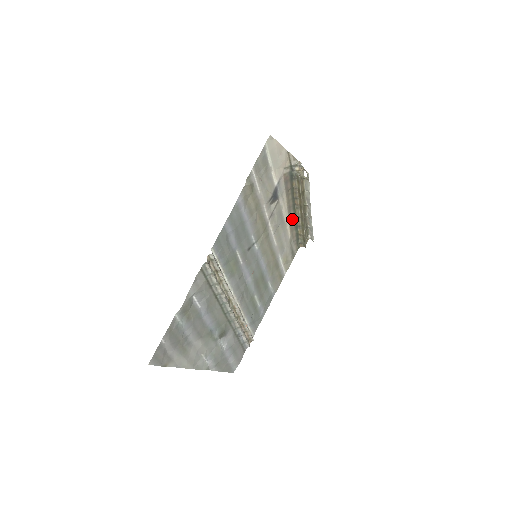
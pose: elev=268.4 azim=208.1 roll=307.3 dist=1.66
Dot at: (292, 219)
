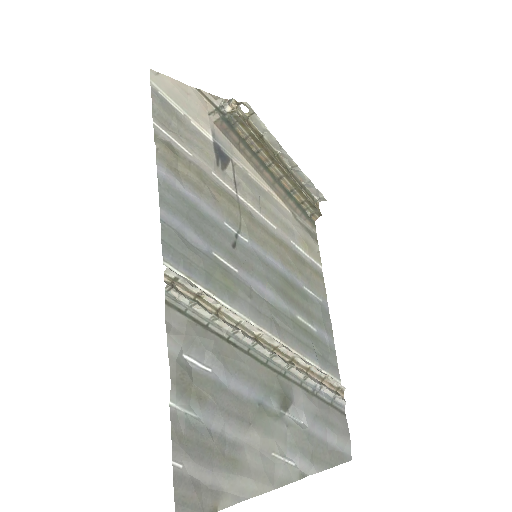
Dot at: (274, 184)
